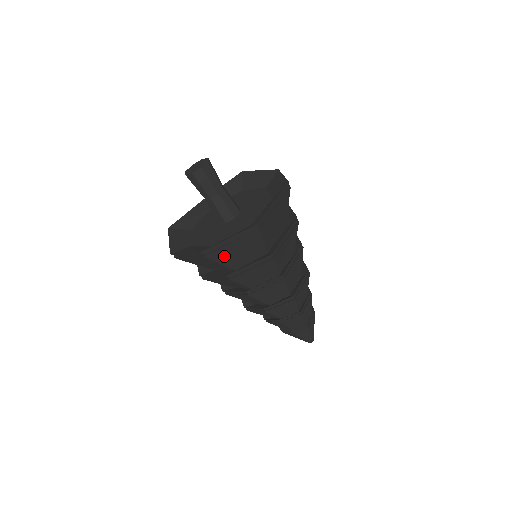
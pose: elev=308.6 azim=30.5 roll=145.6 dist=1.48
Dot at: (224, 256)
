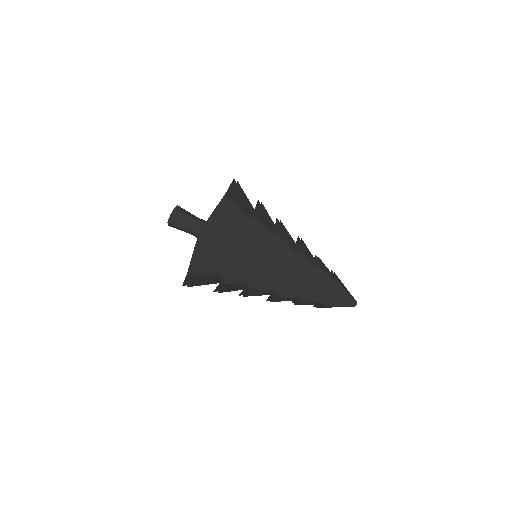
Dot at: (220, 232)
